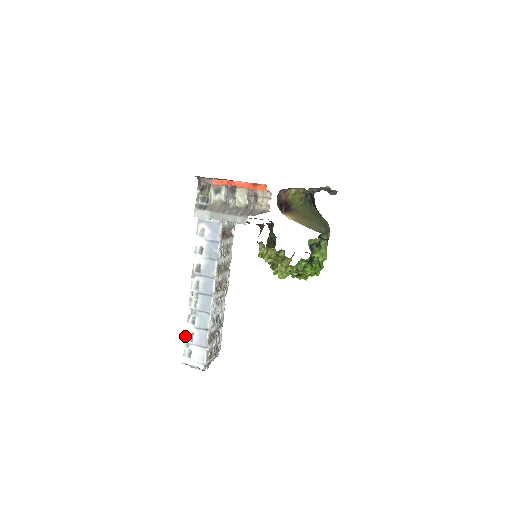
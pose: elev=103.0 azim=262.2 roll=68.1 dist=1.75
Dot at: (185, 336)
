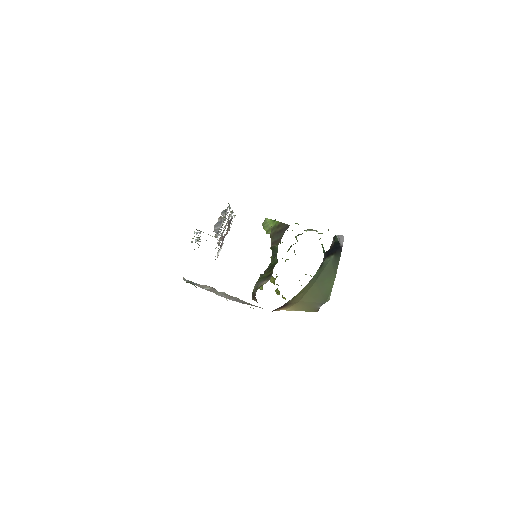
Dot at: occluded
